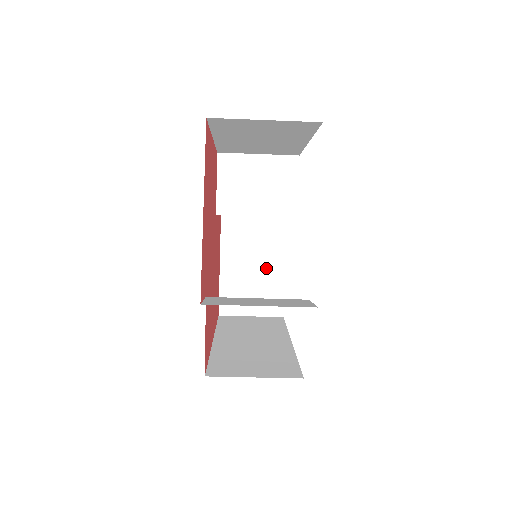
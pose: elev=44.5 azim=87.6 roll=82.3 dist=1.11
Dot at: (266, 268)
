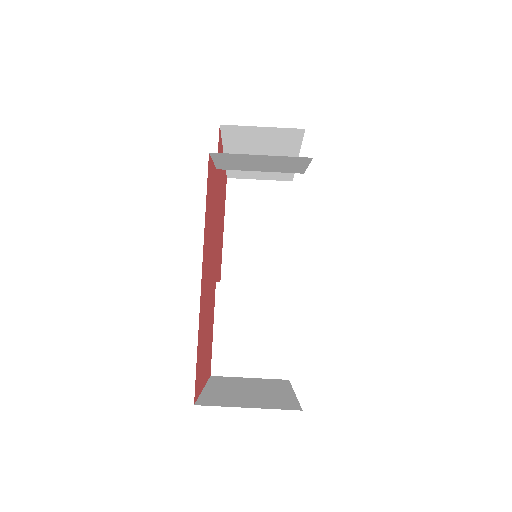
Dot at: (268, 392)
